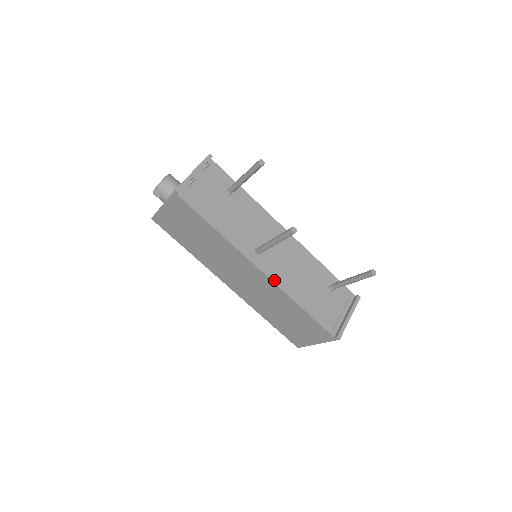
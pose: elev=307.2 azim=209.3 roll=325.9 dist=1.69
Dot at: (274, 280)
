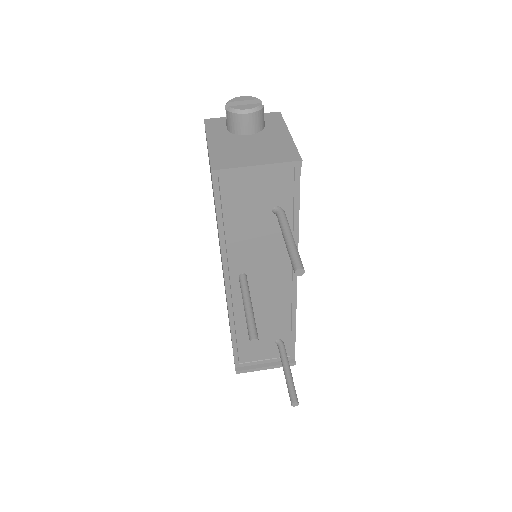
Dot at: (230, 305)
